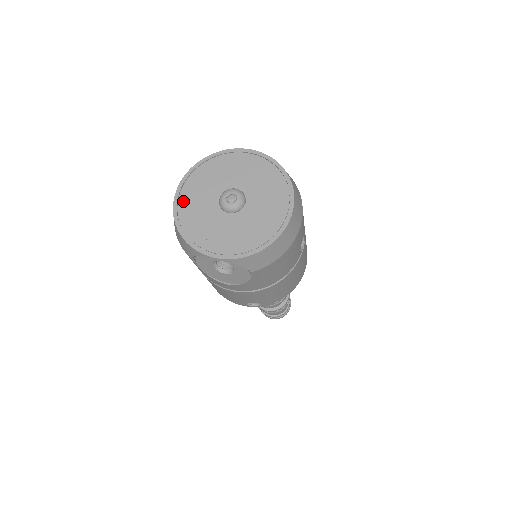
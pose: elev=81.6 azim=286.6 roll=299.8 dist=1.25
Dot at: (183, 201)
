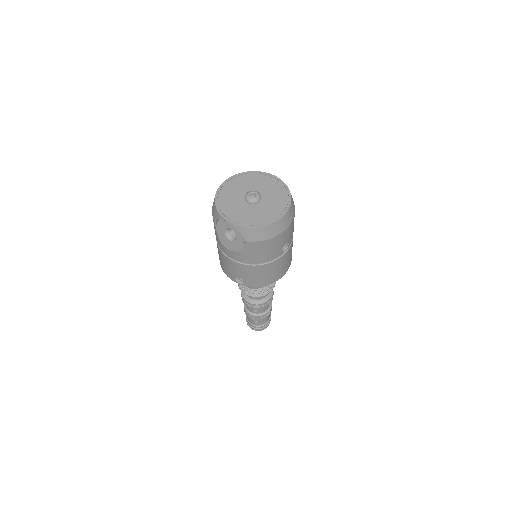
Dot at: (225, 188)
